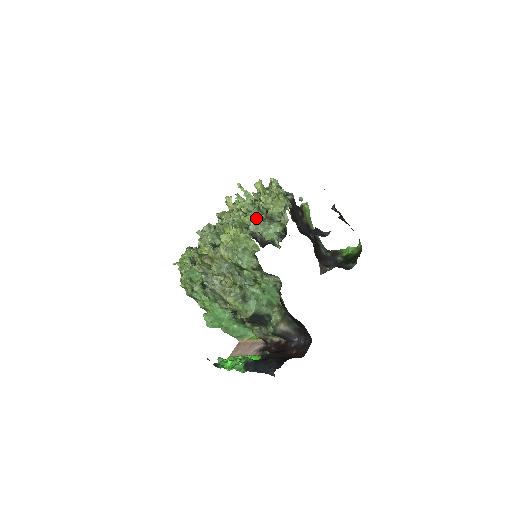
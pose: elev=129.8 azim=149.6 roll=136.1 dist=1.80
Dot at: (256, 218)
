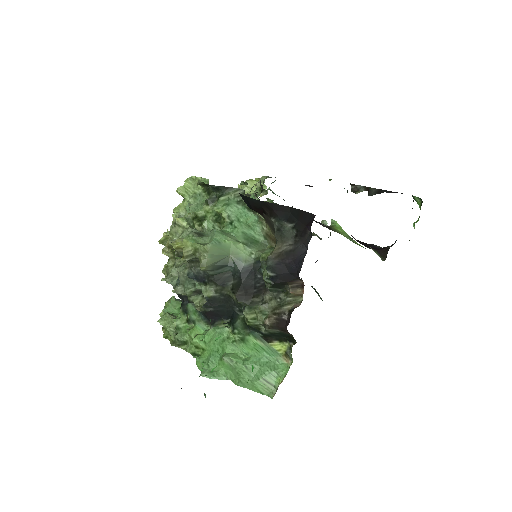
Dot at: occluded
